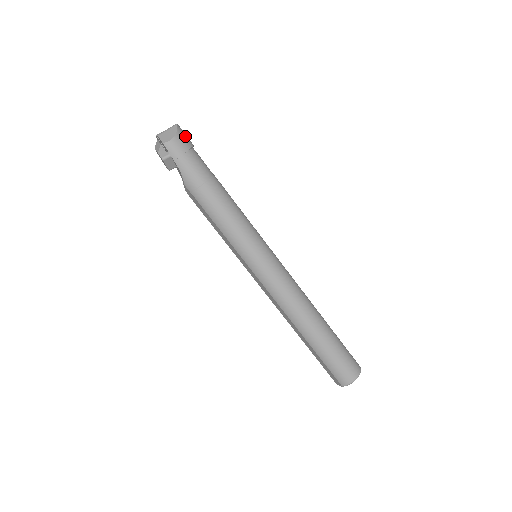
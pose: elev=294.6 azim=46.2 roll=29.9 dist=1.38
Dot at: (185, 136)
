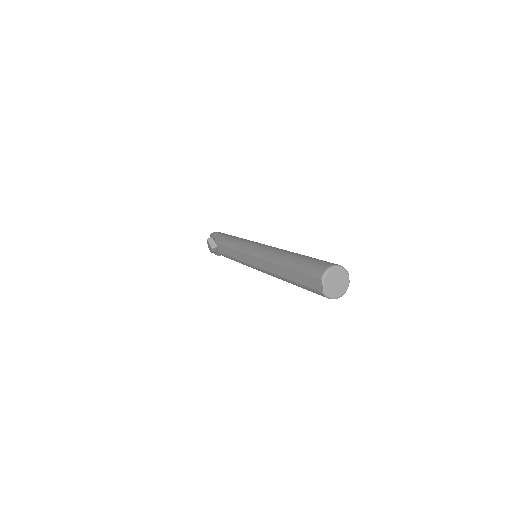
Dot at: occluded
